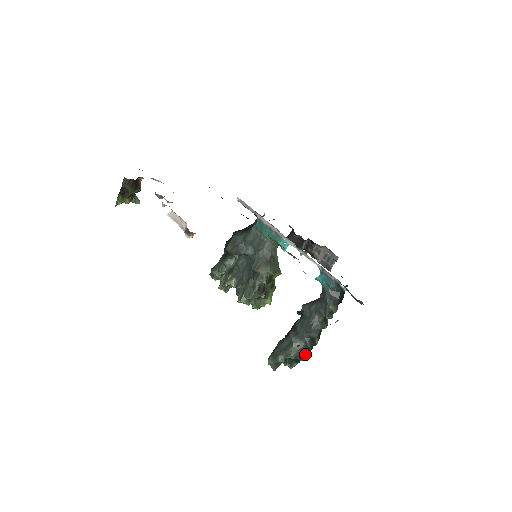
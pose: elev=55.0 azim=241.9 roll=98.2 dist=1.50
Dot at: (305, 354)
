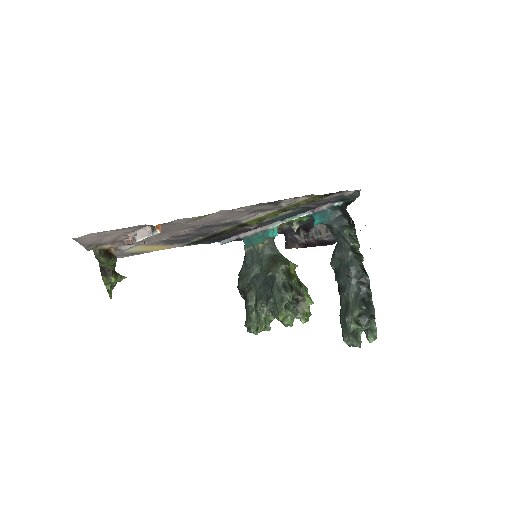
Dot at: (371, 304)
